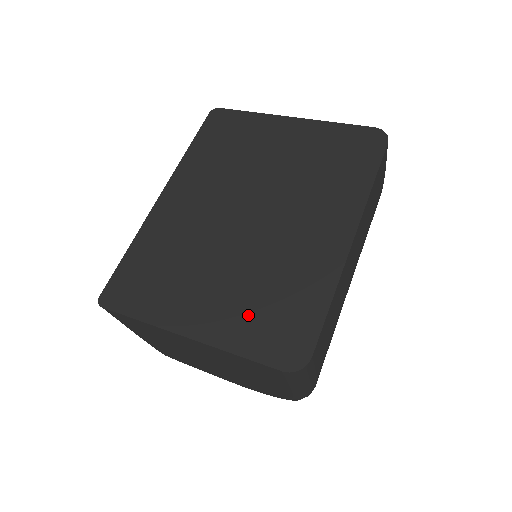
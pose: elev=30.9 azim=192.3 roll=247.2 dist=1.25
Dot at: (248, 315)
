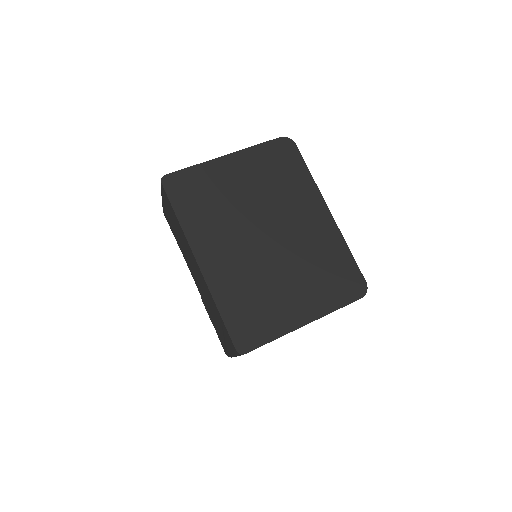
Dot at: (323, 288)
